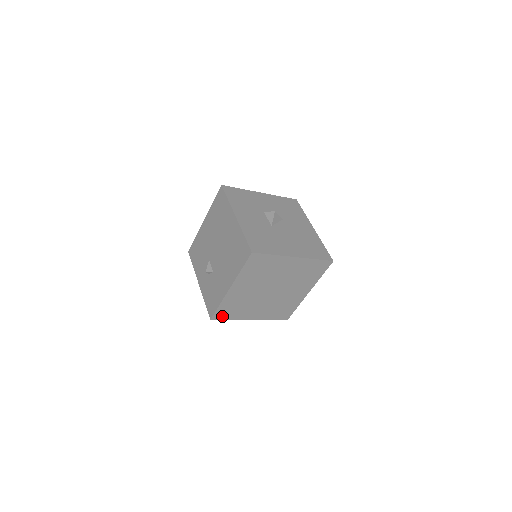
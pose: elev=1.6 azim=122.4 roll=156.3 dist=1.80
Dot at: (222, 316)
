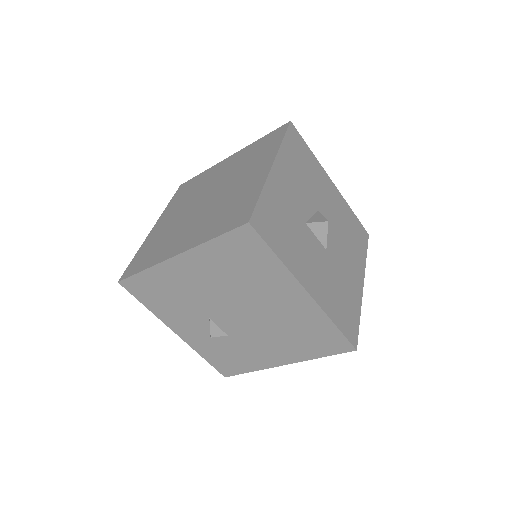
Dot at: occluded
